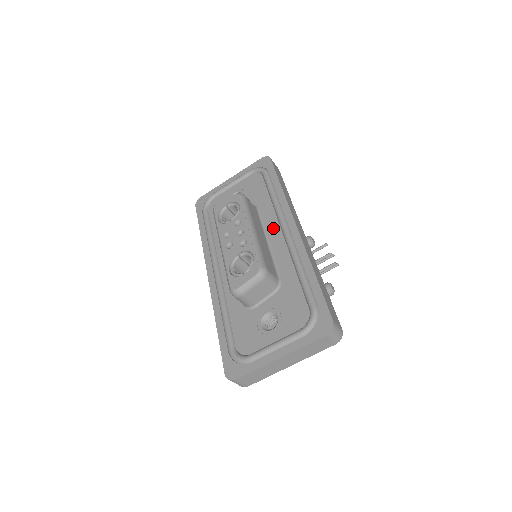
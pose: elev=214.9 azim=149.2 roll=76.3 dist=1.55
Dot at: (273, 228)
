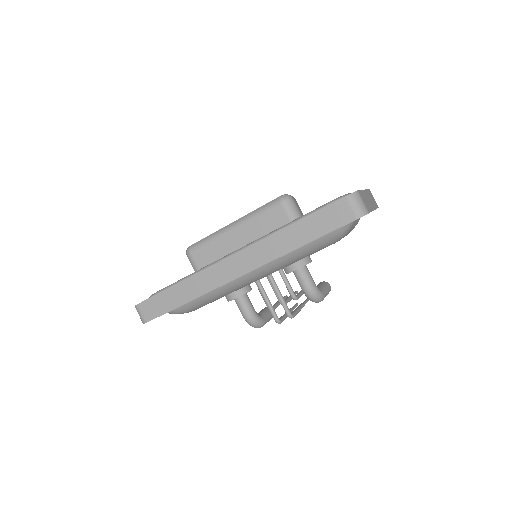
Dot at: occluded
